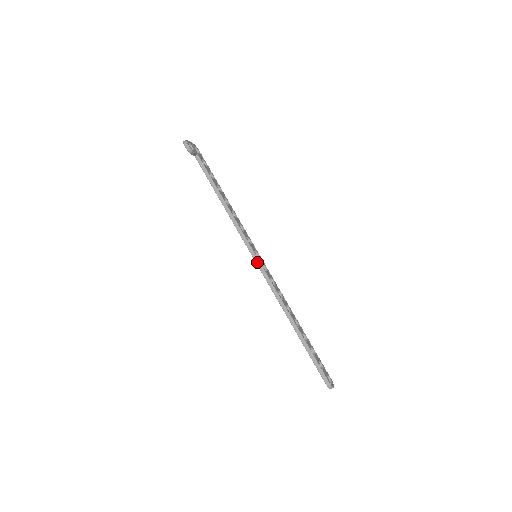
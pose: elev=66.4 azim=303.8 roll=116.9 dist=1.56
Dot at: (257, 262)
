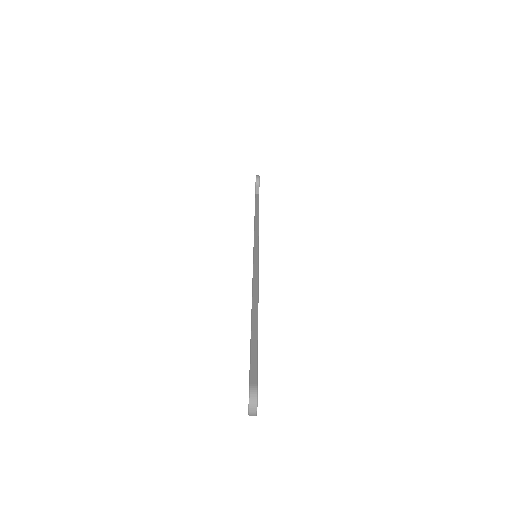
Dot at: (255, 251)
